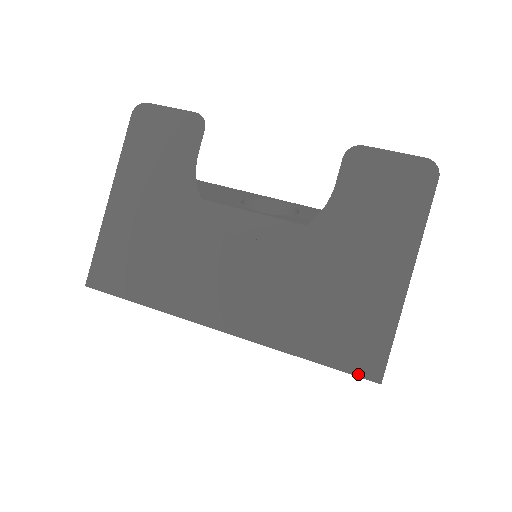
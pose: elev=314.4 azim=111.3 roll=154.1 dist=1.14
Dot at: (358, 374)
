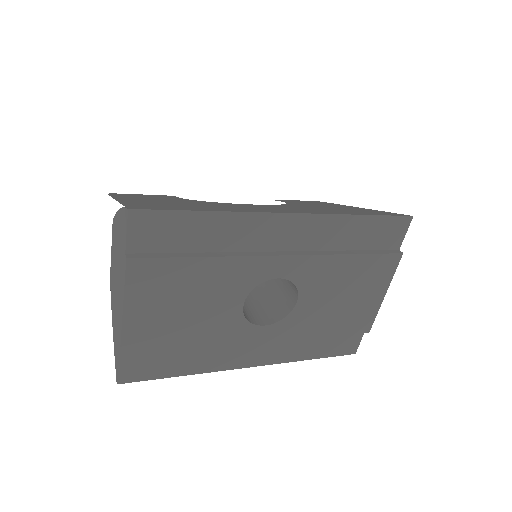
Dot at: (397, 215)
